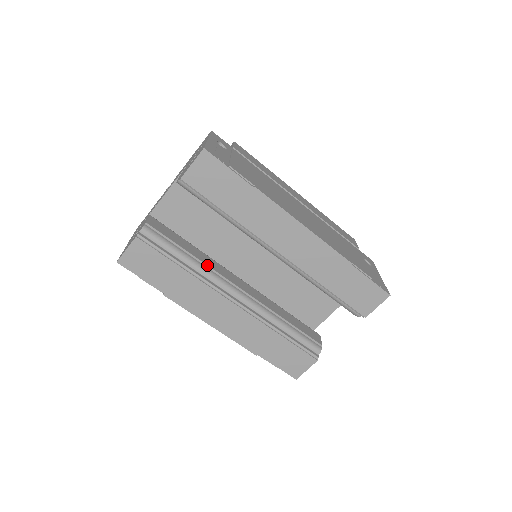
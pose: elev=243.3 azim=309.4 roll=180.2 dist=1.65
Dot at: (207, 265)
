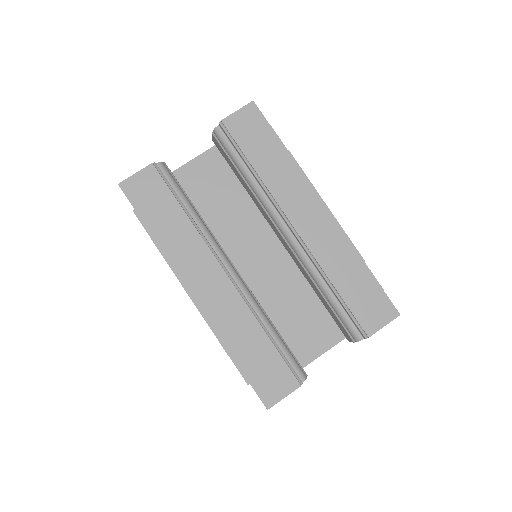
Dot at: occluded
